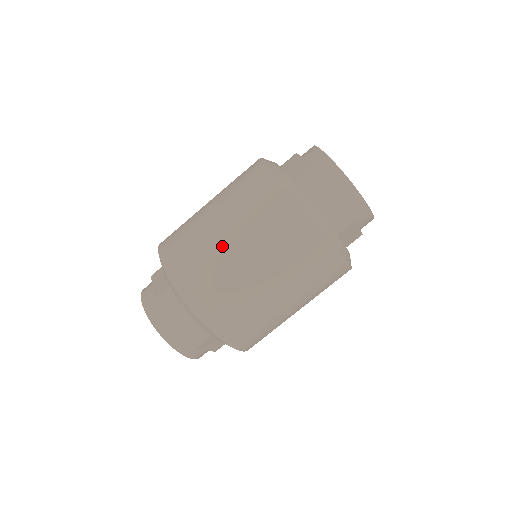
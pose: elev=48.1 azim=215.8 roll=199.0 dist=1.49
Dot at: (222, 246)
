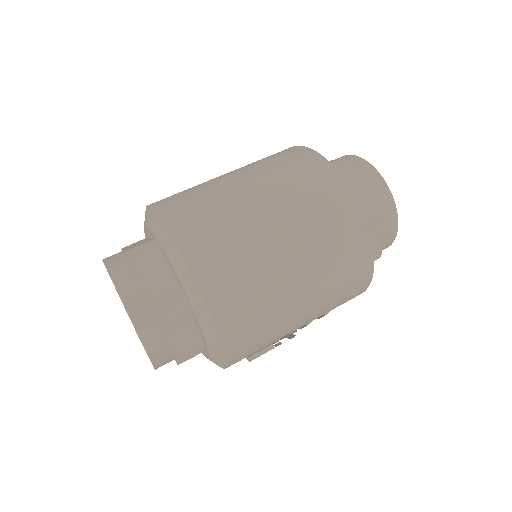
Dot at: (236, 191)
